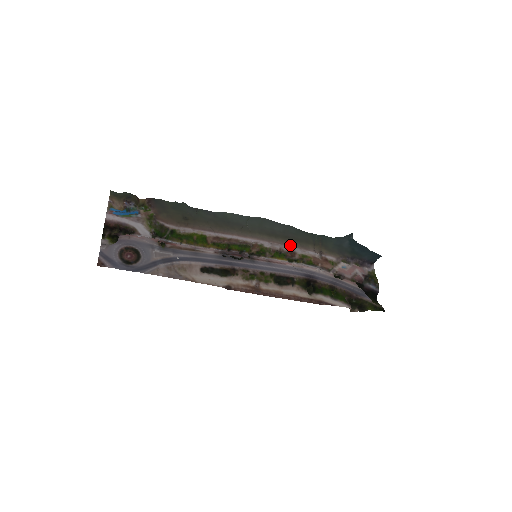
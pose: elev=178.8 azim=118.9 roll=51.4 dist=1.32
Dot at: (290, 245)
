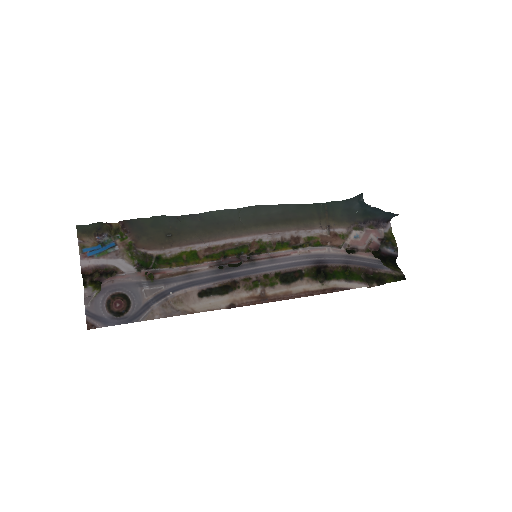
Dot at: (292, 229)
